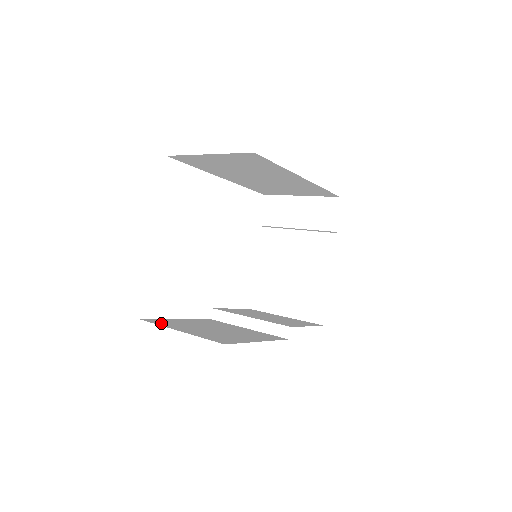
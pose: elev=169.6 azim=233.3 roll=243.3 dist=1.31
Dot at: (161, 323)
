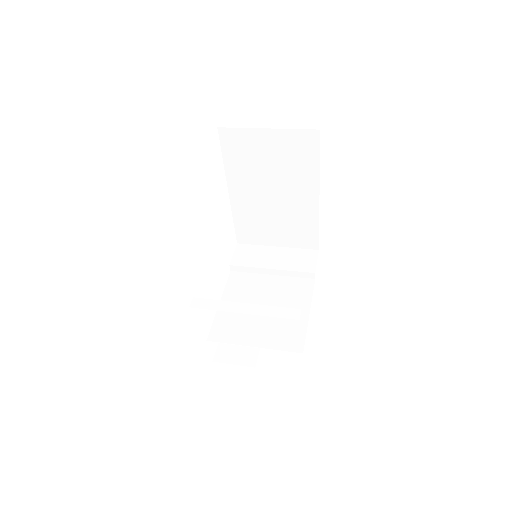
Dot at: occluded
